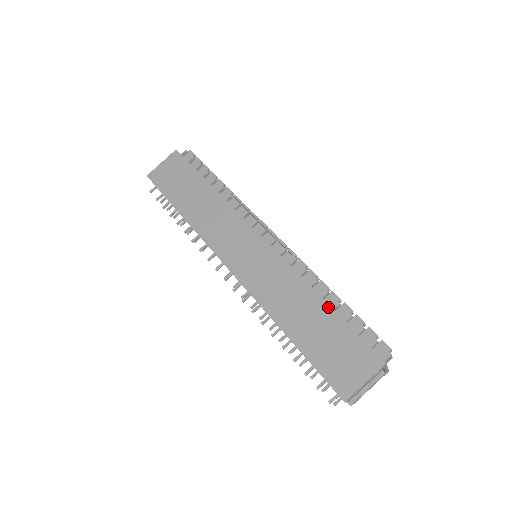
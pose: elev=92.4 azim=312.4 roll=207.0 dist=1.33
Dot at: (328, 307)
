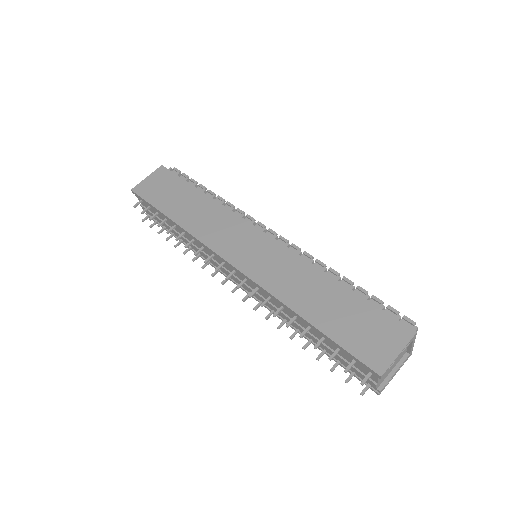
Dot at: (345, 288)
